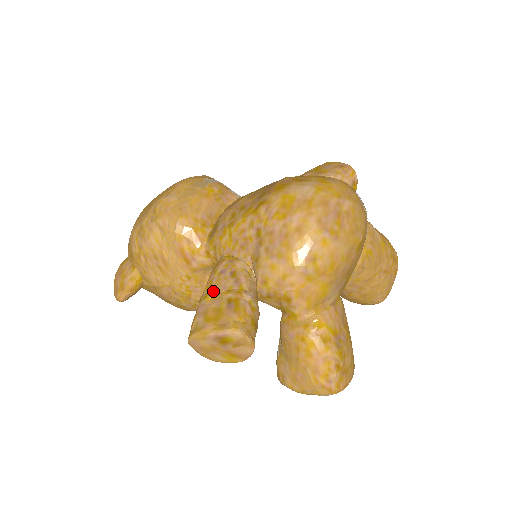
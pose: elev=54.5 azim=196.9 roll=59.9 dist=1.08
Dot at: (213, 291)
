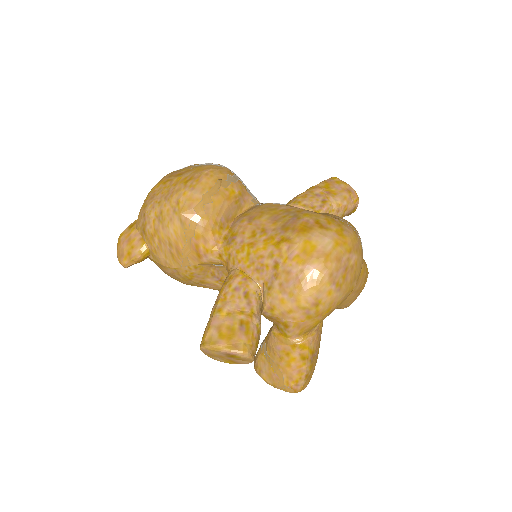
Dot at: (227, 307)
